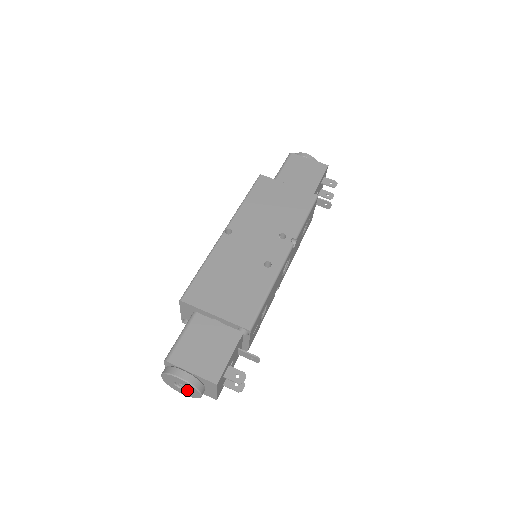
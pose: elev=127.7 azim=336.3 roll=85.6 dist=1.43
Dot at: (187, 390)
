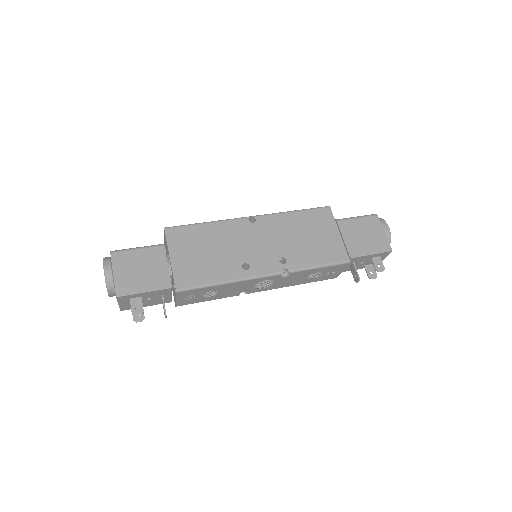
Dot at: occluded
